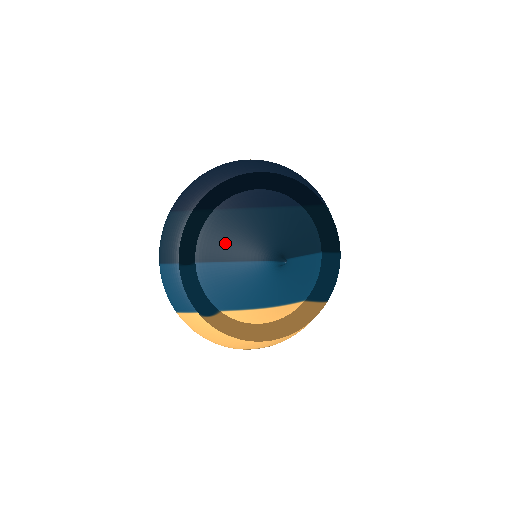
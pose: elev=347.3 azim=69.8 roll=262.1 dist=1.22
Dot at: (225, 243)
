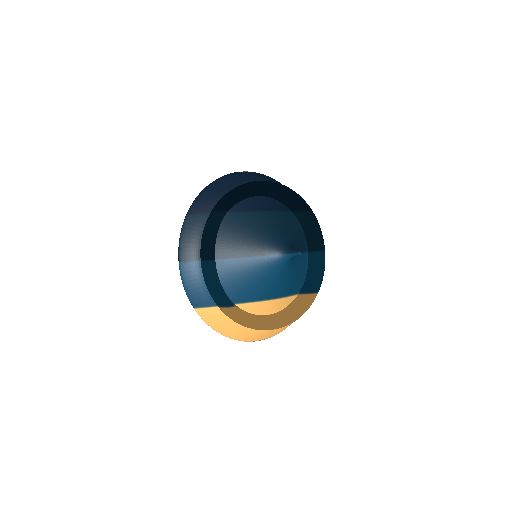
Dot at: (241, 241)
